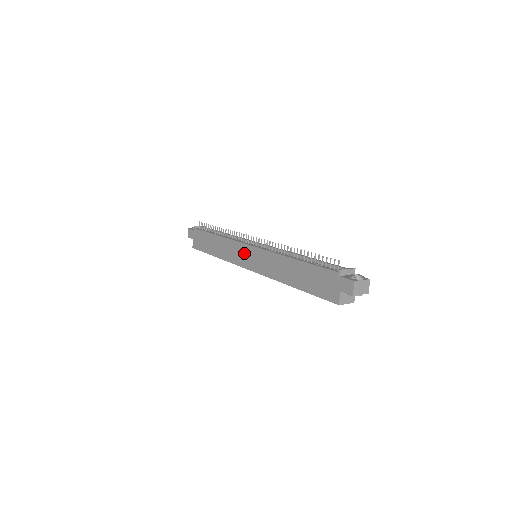
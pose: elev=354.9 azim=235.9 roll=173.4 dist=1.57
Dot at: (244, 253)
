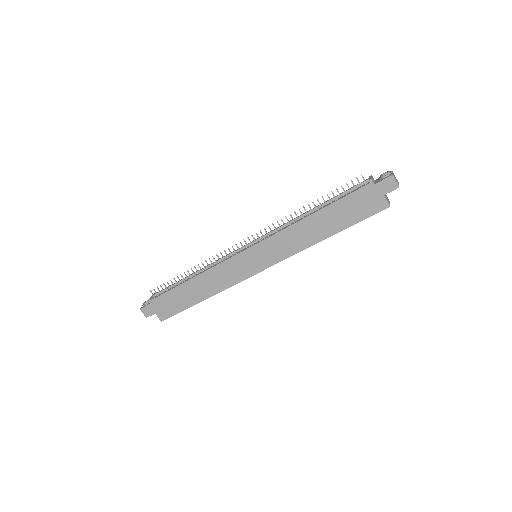
Dot at: (244, 262)
